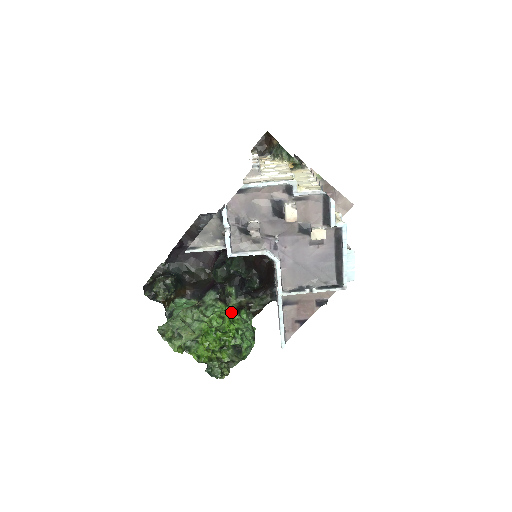
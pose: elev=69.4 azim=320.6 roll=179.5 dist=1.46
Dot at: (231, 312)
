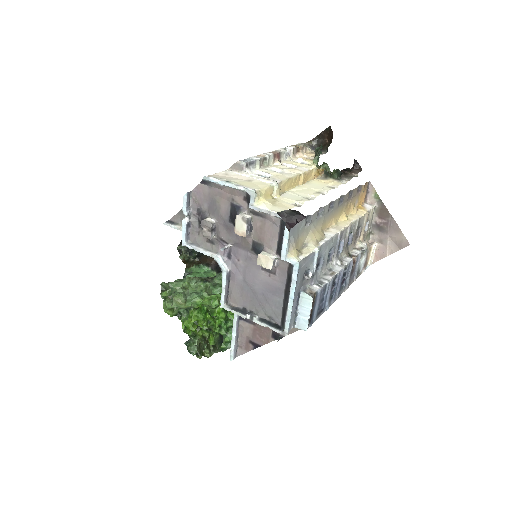
Dot at: occluded
